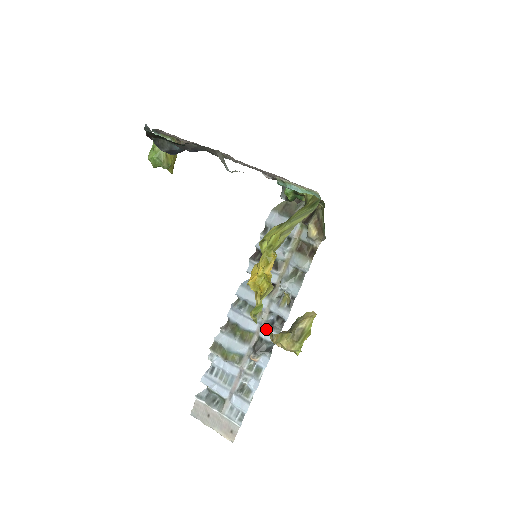
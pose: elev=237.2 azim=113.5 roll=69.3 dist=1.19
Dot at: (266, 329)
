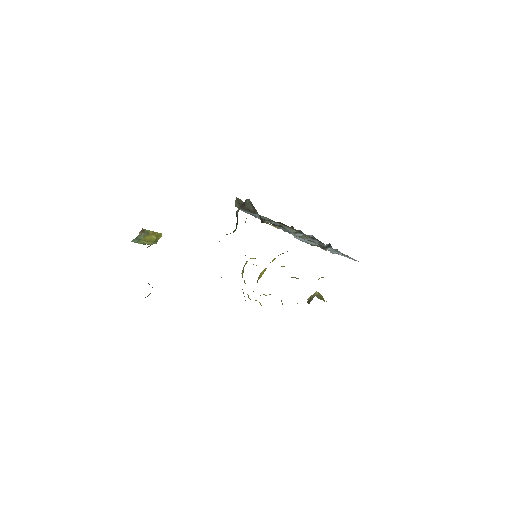
Dot at: occluded
